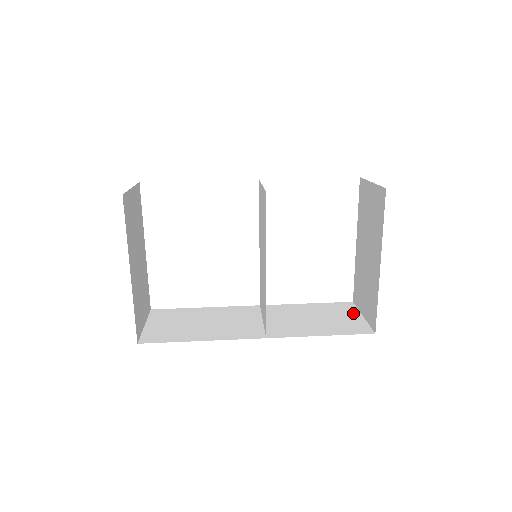
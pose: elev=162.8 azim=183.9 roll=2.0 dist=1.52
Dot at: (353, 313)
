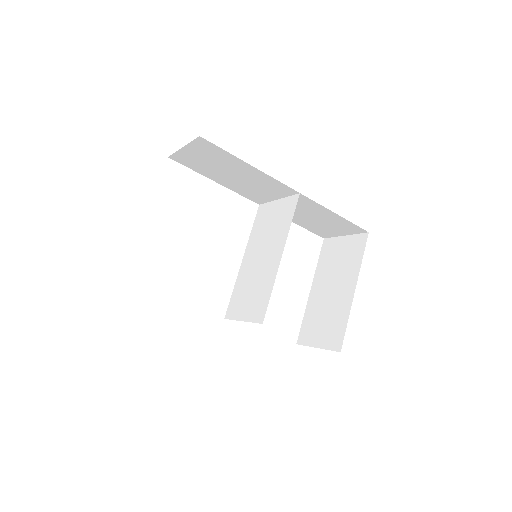
Dot at: occluded
